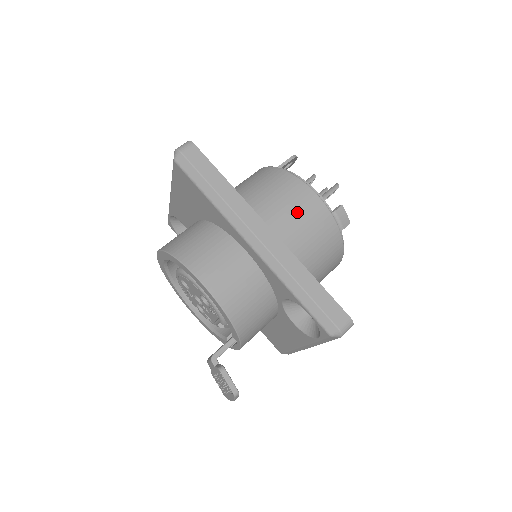
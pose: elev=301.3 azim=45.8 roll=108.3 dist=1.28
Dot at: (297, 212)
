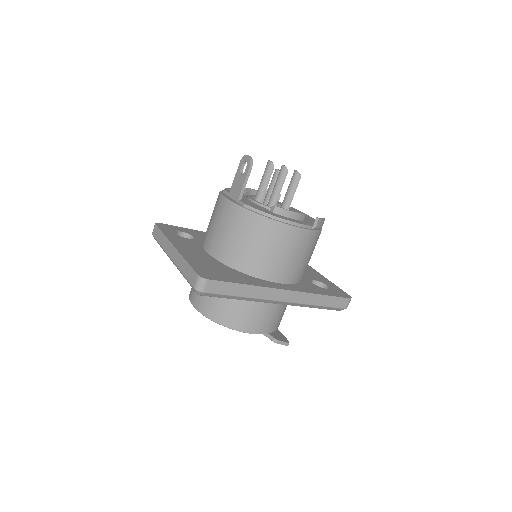
Dot at: (293, 253)
